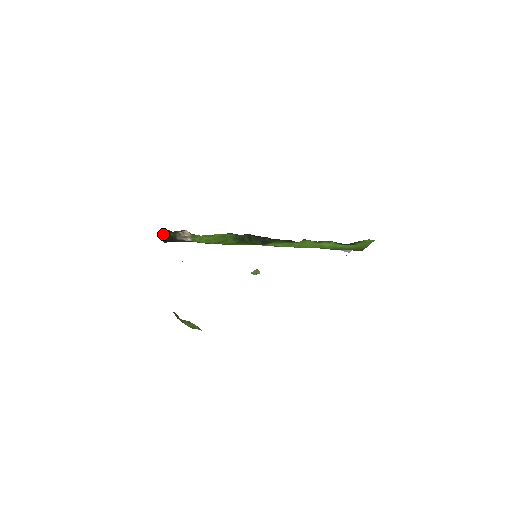
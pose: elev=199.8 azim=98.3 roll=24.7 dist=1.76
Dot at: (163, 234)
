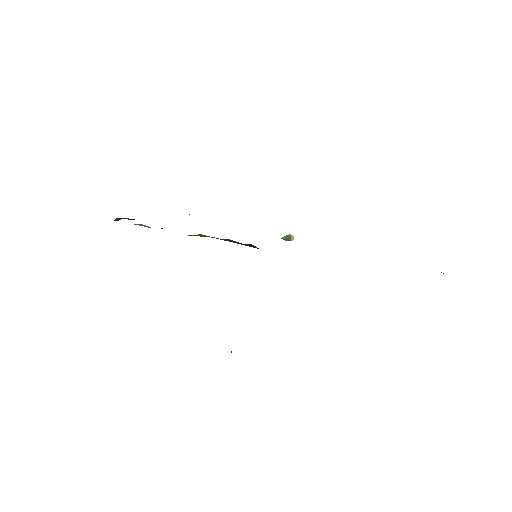
Dot at: occluded
